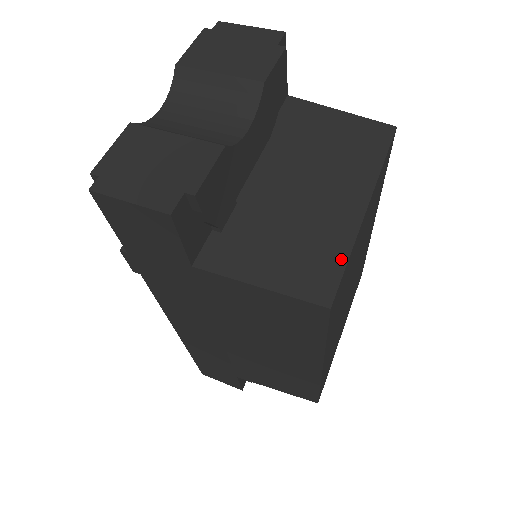
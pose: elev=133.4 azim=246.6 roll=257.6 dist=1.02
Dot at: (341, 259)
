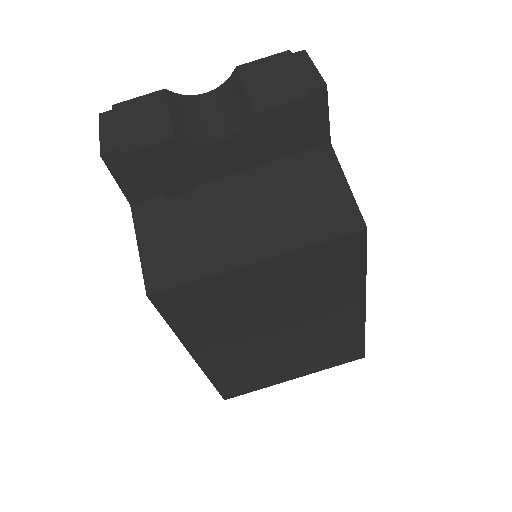
Dot at: (193, 276)
